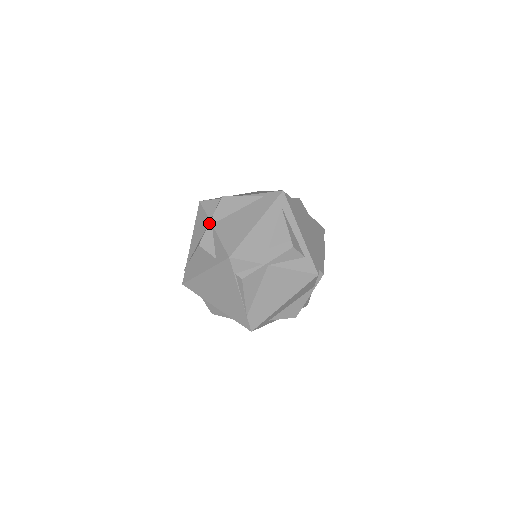
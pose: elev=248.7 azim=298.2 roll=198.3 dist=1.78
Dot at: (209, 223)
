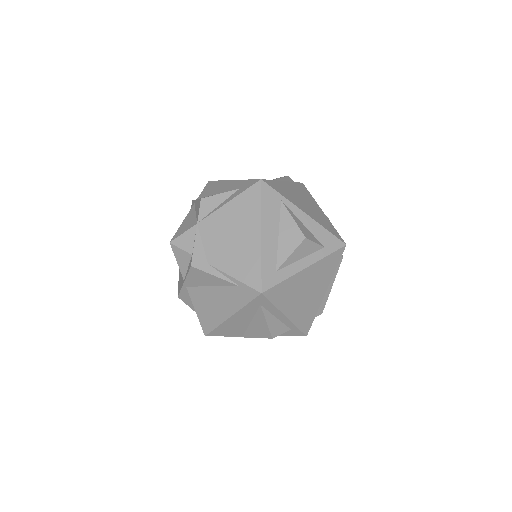
Dot at: (183, 284)
